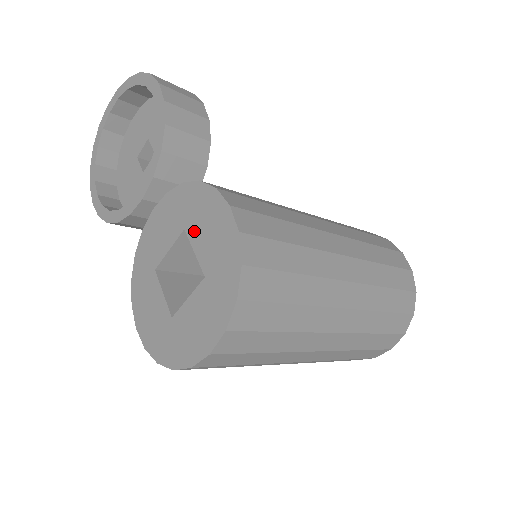
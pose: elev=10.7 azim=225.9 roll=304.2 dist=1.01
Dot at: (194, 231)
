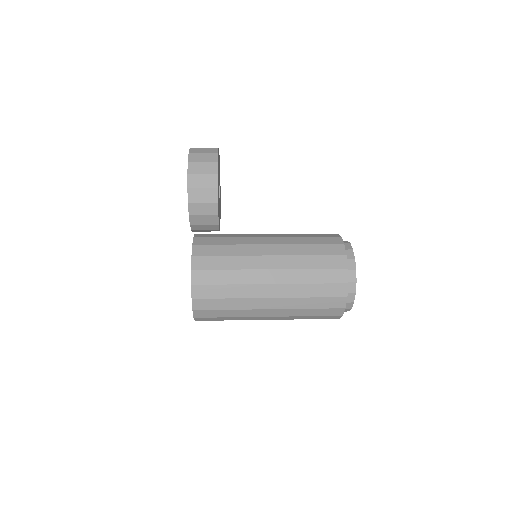
Dot at: occluded
